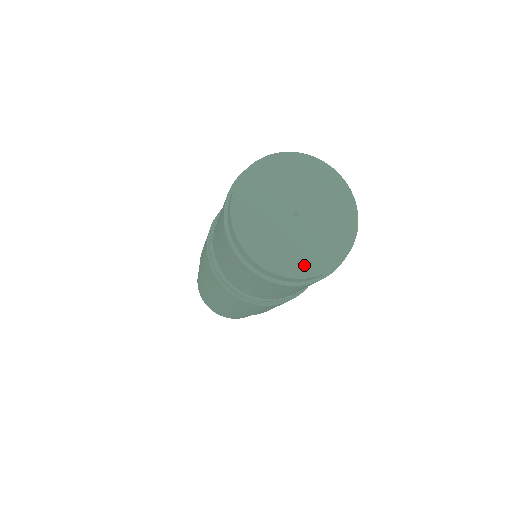
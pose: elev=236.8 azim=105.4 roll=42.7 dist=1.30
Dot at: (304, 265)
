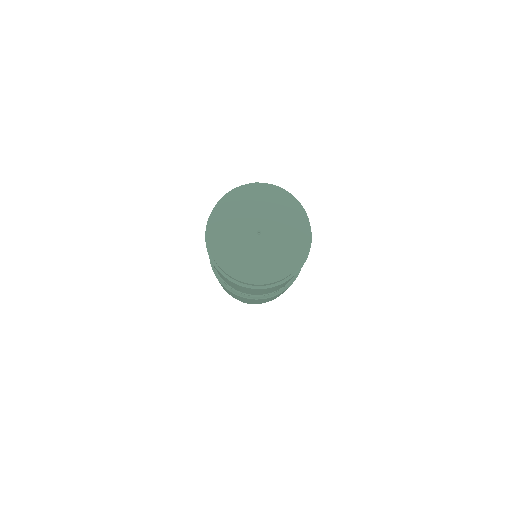
Dot at: (271, 272)
